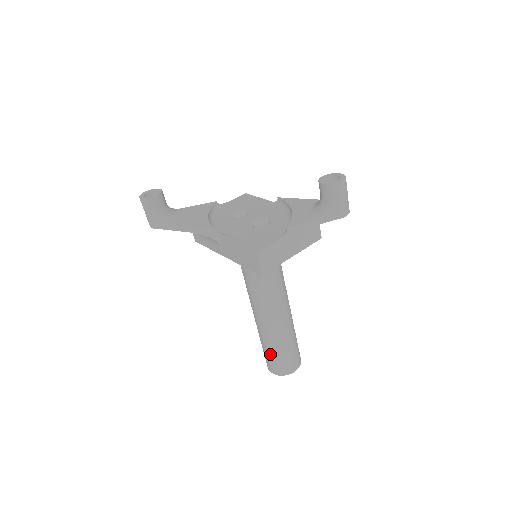
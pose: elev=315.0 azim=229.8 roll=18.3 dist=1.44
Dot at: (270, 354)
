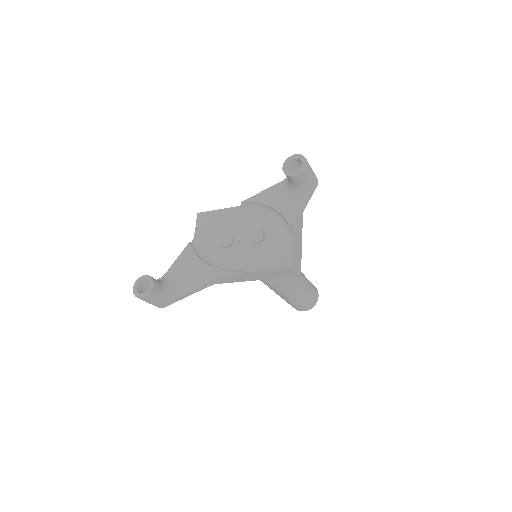
Dot at: (300, 303)
